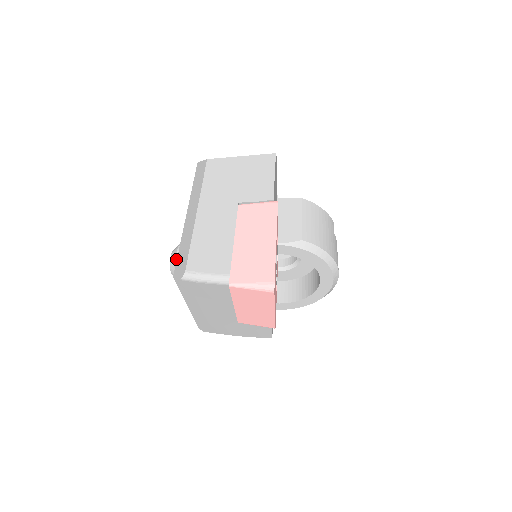
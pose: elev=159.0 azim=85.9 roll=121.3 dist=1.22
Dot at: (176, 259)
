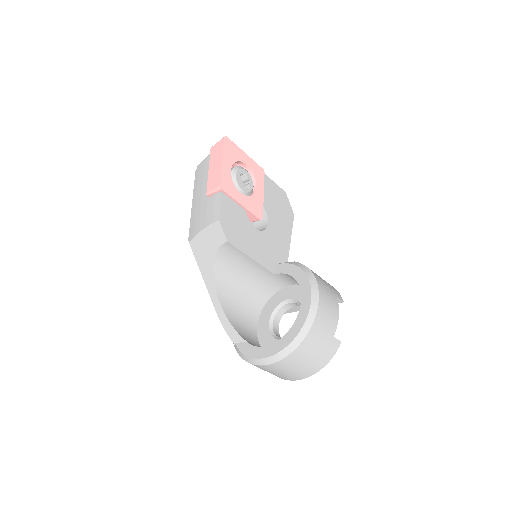
Dot at: occluded
